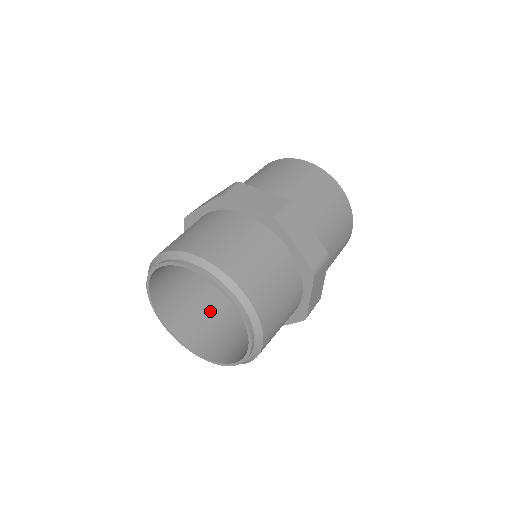
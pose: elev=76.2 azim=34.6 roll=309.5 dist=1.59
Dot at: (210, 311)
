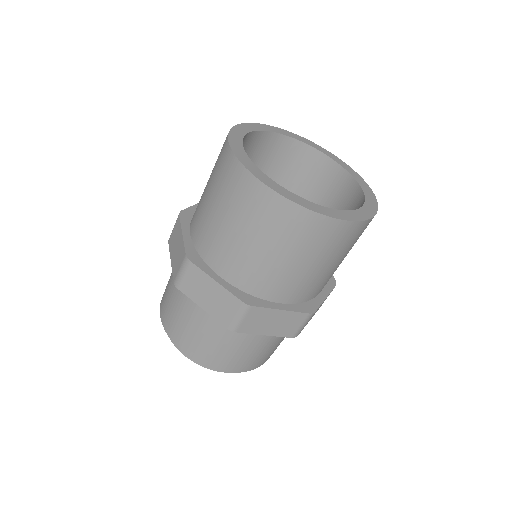
Dot at: occluded
